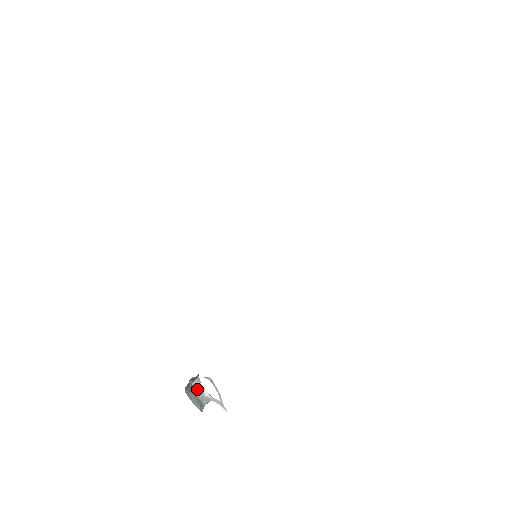
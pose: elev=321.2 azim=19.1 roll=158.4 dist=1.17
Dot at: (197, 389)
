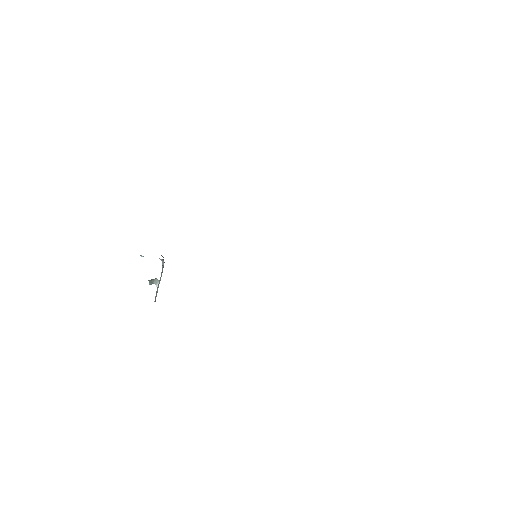
Dot at: (155, 281)
